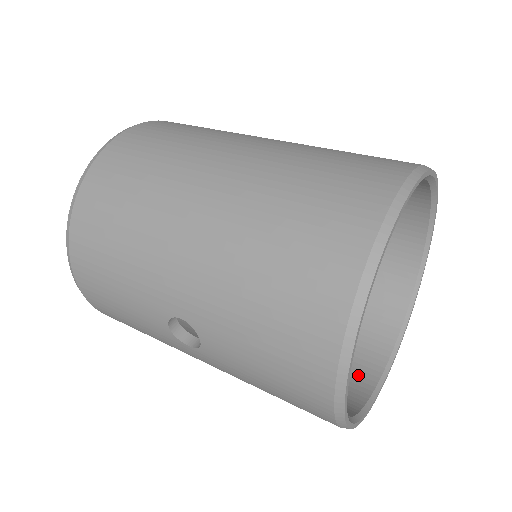
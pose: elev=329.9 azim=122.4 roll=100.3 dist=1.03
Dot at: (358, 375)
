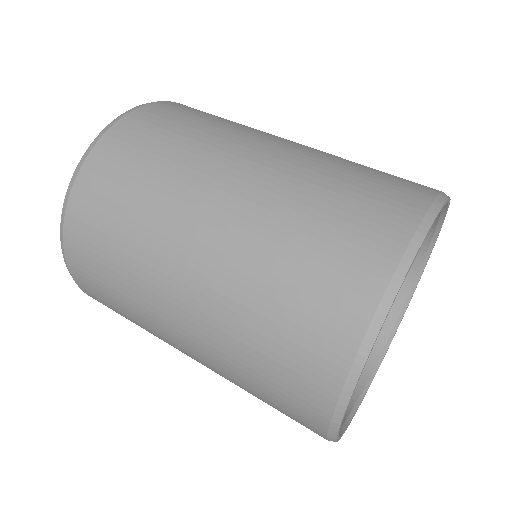
Dot at: occluded
